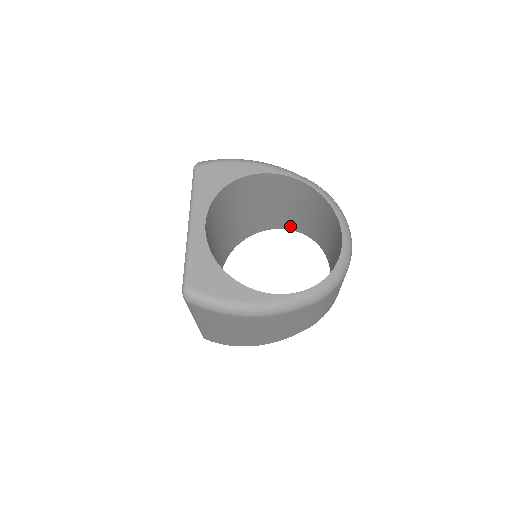
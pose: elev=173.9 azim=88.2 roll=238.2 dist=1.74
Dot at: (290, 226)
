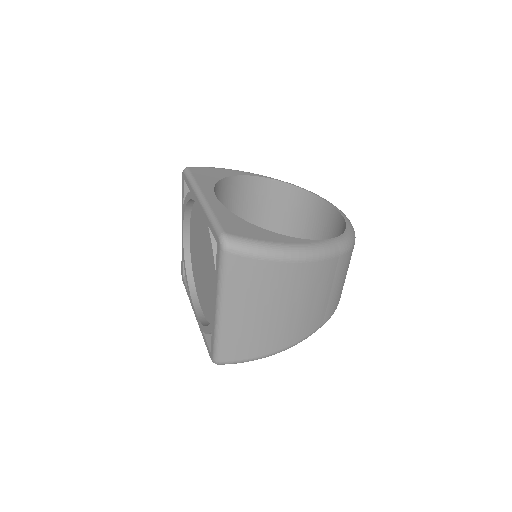
Dot at: occluded
